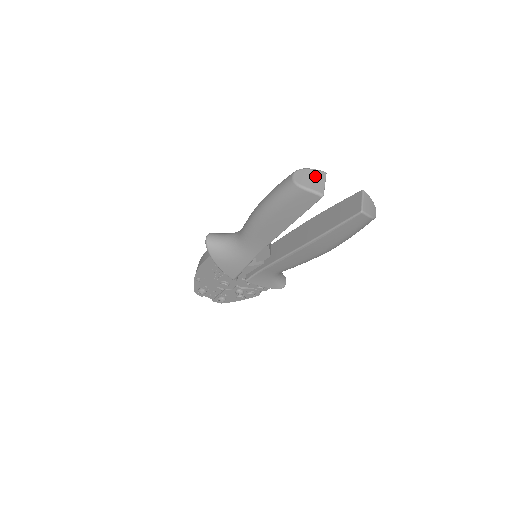
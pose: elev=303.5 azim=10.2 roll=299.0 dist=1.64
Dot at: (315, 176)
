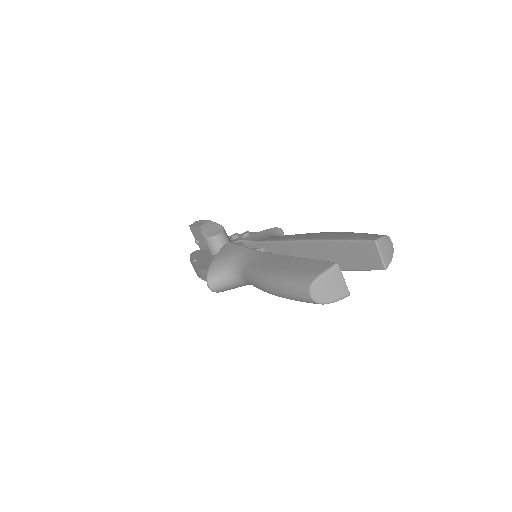
Dot at: (332, 281)
